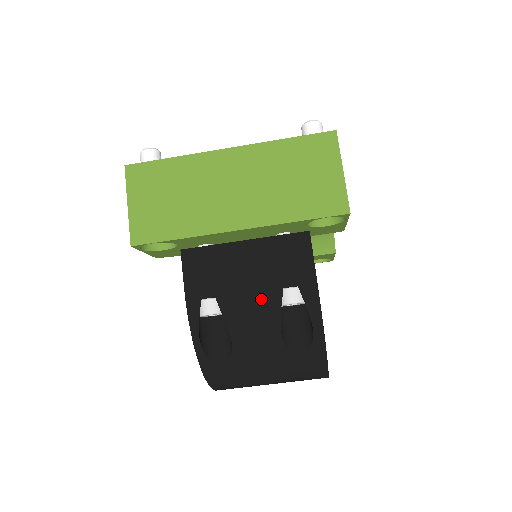
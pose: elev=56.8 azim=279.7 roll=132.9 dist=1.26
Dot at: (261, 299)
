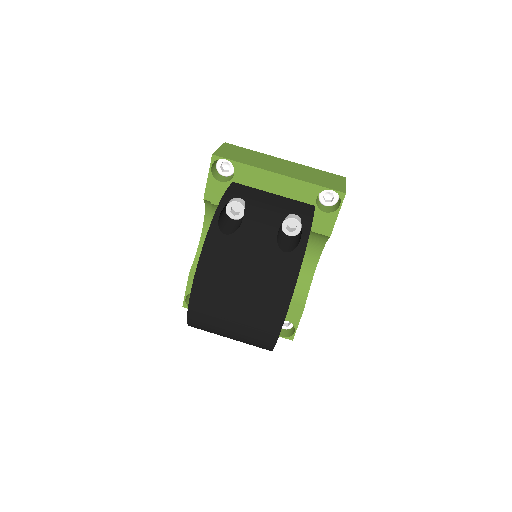
Dot at: (274, 211)
